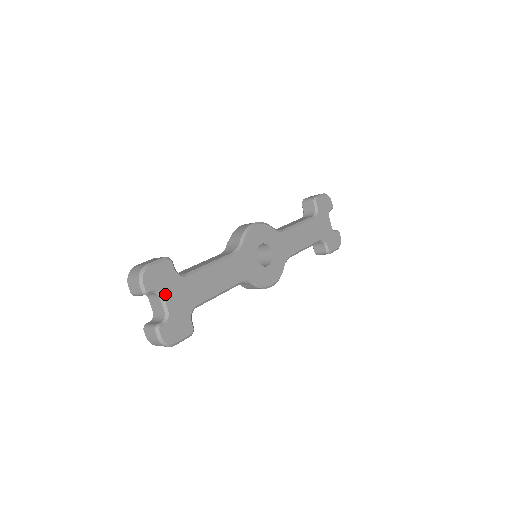
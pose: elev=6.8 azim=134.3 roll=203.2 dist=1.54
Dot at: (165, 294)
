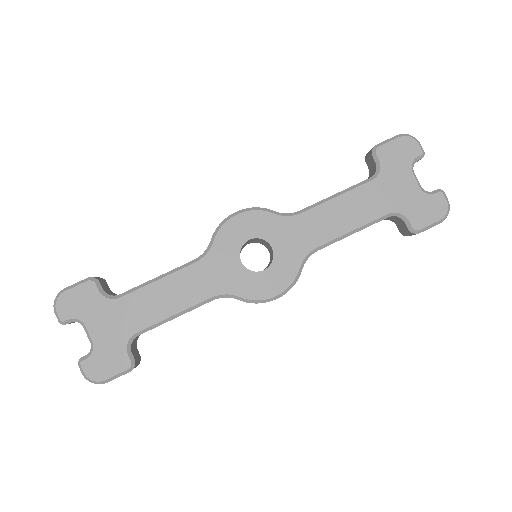
Dot at: (87, 322)
